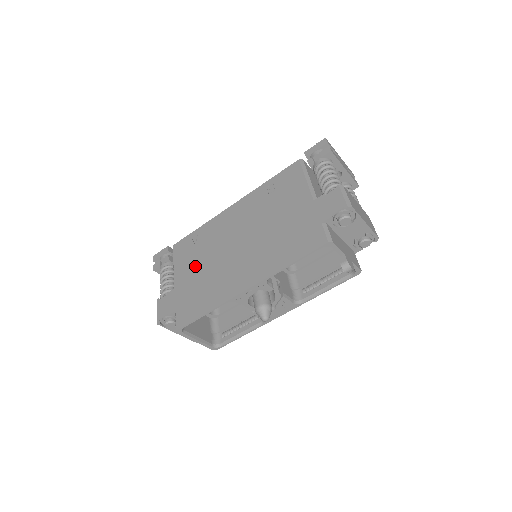
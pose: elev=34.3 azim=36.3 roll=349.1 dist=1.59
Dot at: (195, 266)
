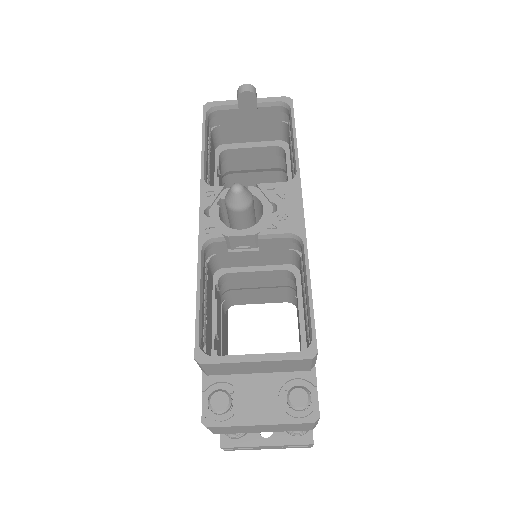
Dot at: occluded
